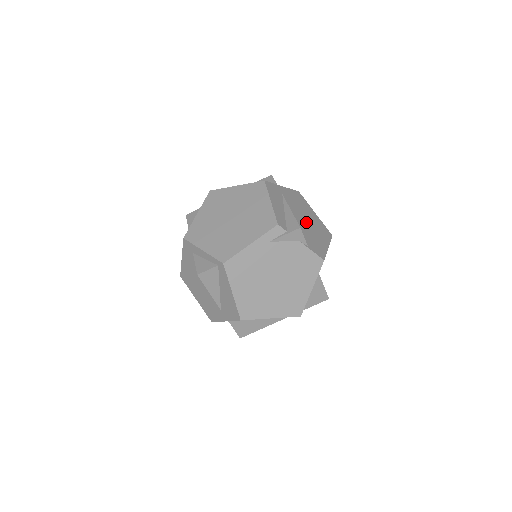
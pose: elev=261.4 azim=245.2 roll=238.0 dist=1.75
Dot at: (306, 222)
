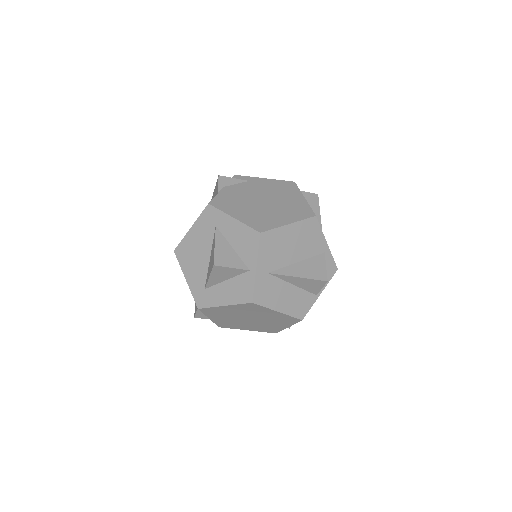
Dot at: occluded
